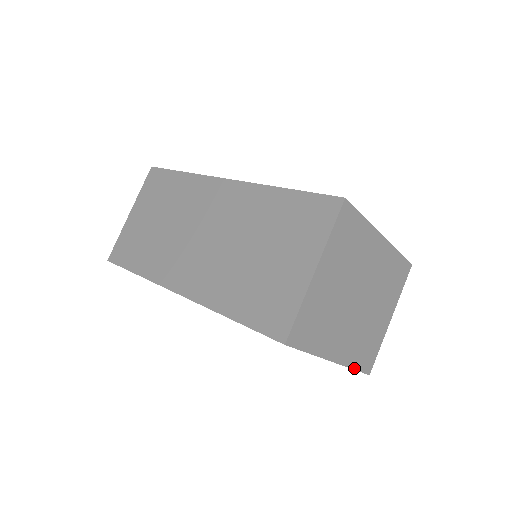
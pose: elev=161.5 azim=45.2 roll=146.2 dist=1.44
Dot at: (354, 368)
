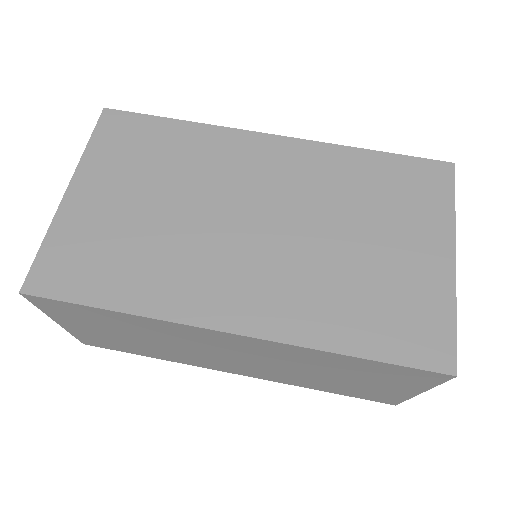
Dot at: occluded
